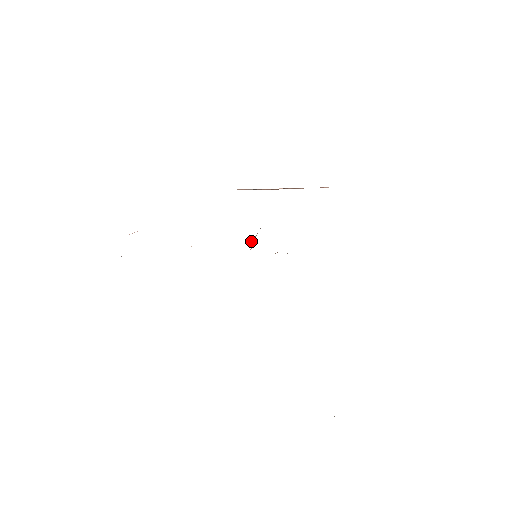
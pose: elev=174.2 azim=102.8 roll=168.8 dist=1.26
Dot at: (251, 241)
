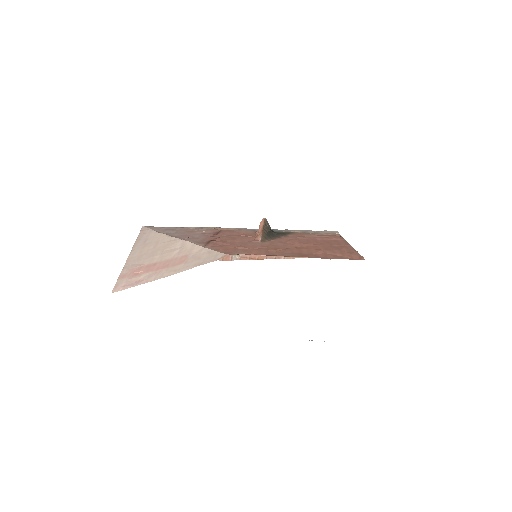
Dot at: occluded
